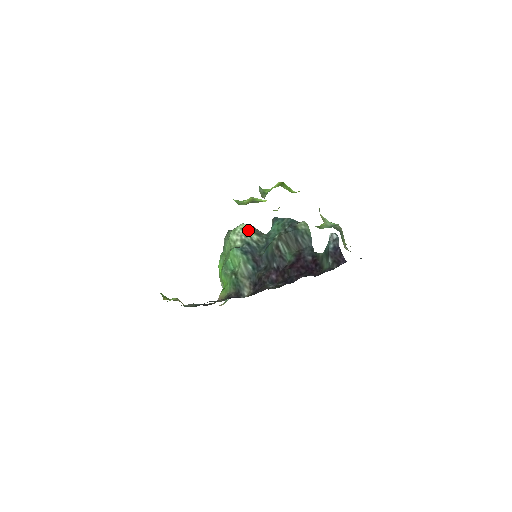
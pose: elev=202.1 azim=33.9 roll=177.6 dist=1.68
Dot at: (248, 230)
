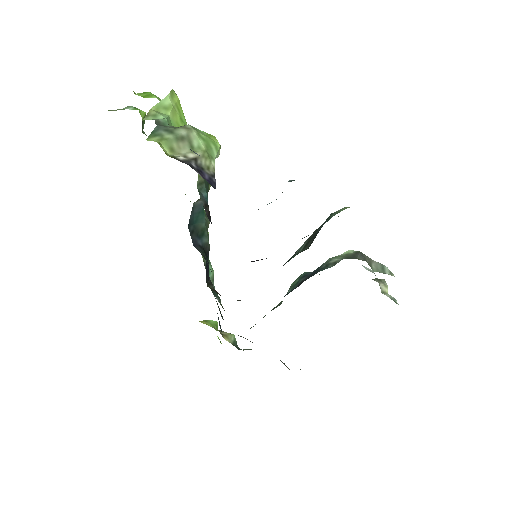
Dot at: (343, 255)
